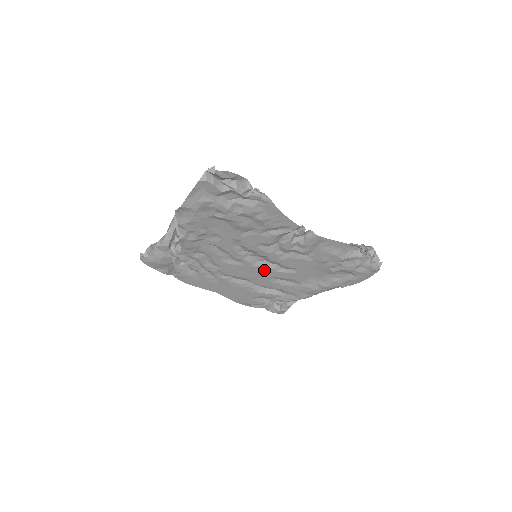
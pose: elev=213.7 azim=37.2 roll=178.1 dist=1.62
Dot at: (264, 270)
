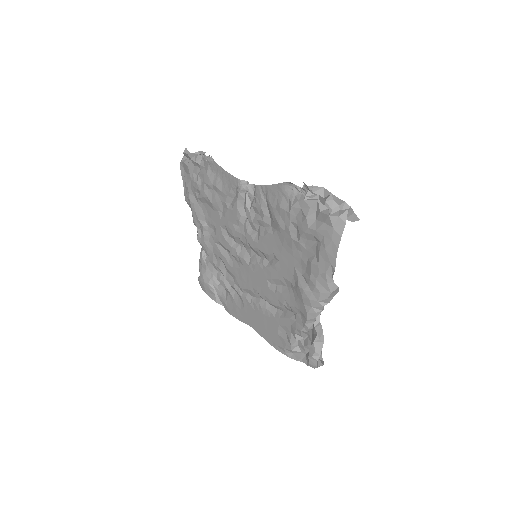
Dot at: (258, 269)
